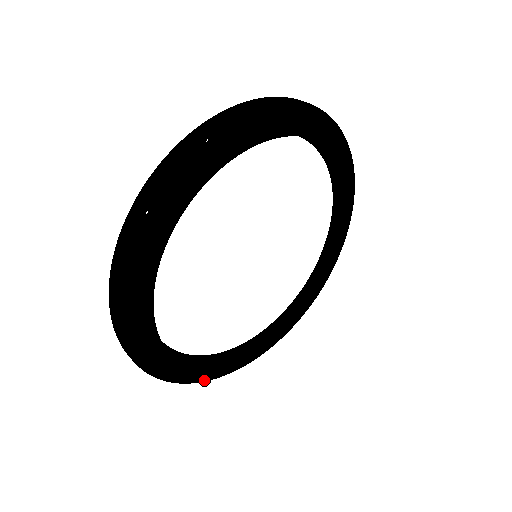
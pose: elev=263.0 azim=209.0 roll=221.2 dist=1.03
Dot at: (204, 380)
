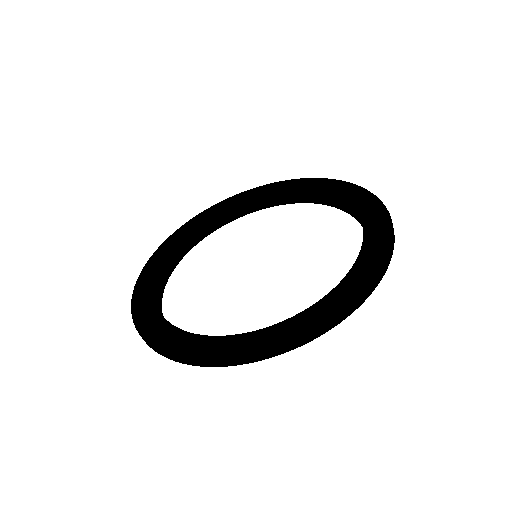
Dot at: occluded
